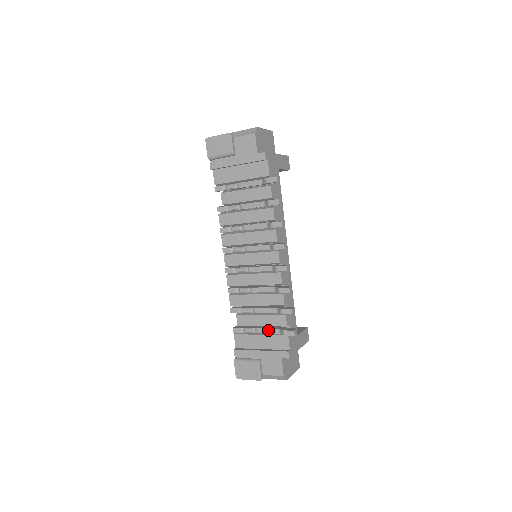
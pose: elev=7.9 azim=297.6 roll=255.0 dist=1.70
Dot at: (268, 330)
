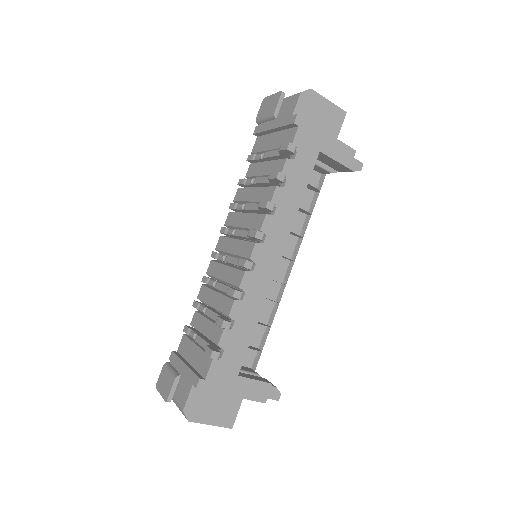
Dot at: (203, 341)
